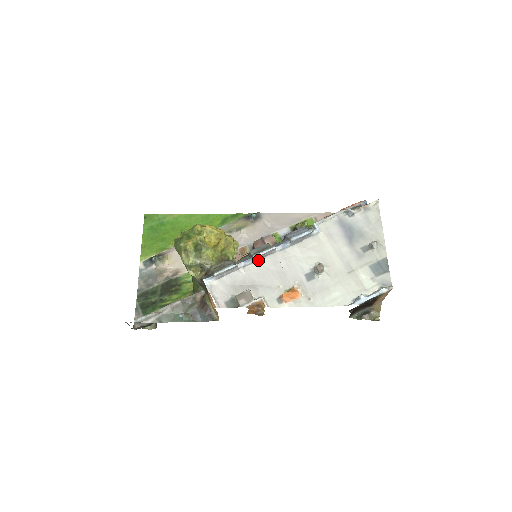
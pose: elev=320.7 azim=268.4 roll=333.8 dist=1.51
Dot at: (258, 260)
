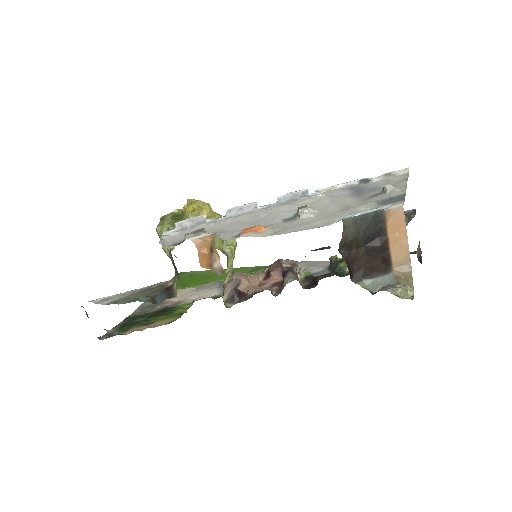
Dot at: (233, 217)
